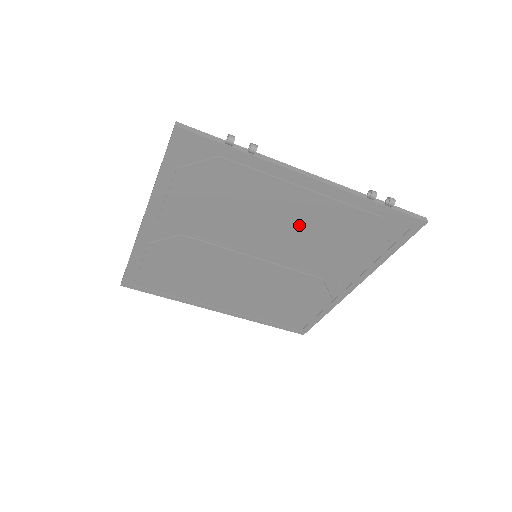
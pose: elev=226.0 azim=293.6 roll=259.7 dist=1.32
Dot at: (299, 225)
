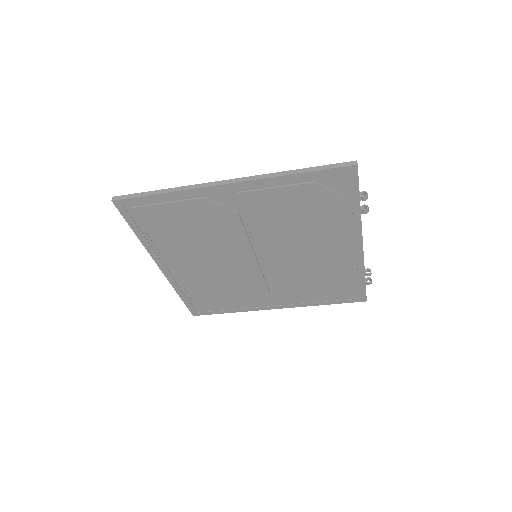
Dot at: (314, 260)
